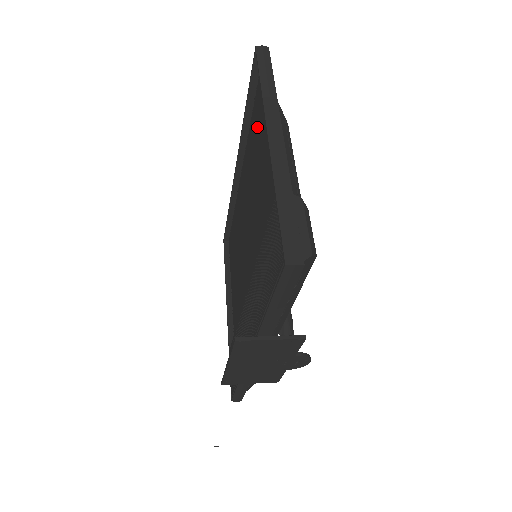
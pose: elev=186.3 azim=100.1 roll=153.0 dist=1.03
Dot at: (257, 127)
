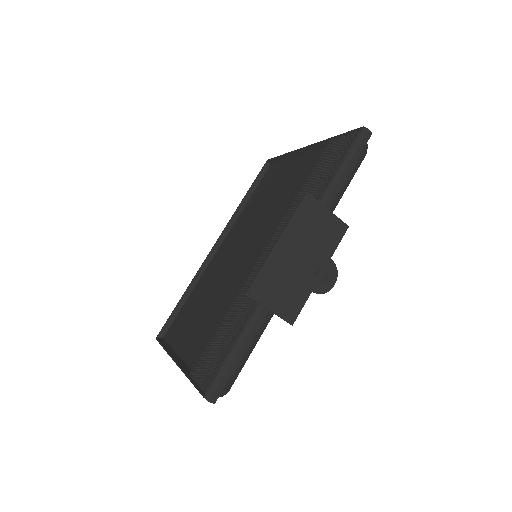
Dot at: (264, 190)
